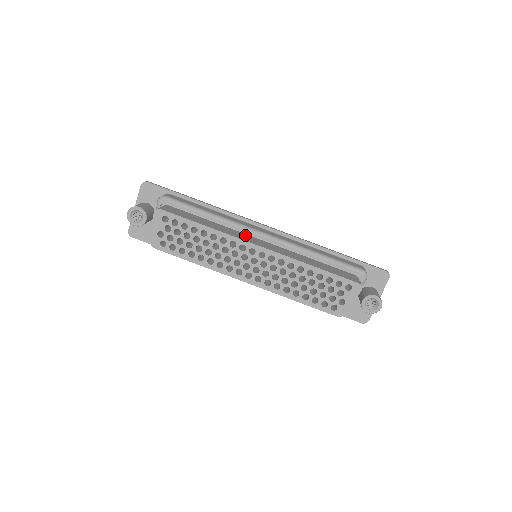
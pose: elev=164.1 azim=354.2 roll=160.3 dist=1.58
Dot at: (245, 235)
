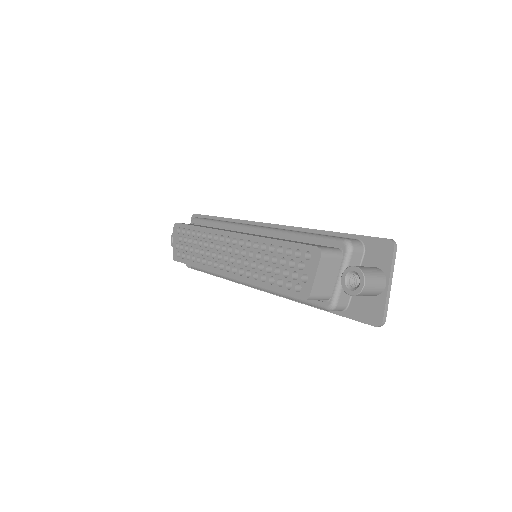
Dot at: occluded
